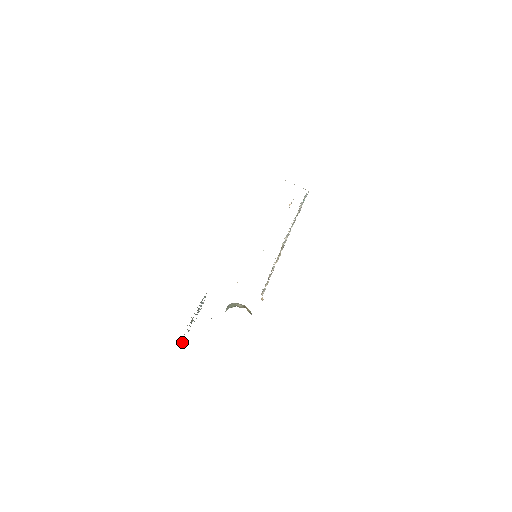
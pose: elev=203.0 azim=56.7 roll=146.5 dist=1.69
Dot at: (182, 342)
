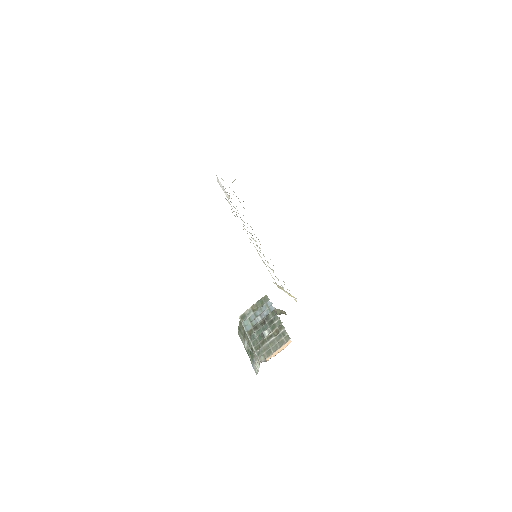
Dot at: (261, 360)
